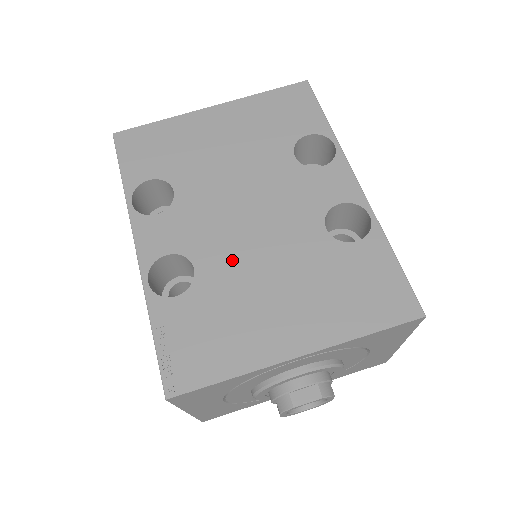
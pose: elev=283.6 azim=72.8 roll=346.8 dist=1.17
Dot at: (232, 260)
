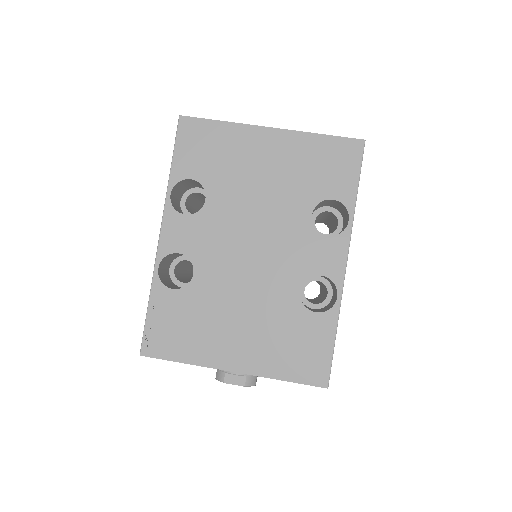
Dot at: (222, 281)
